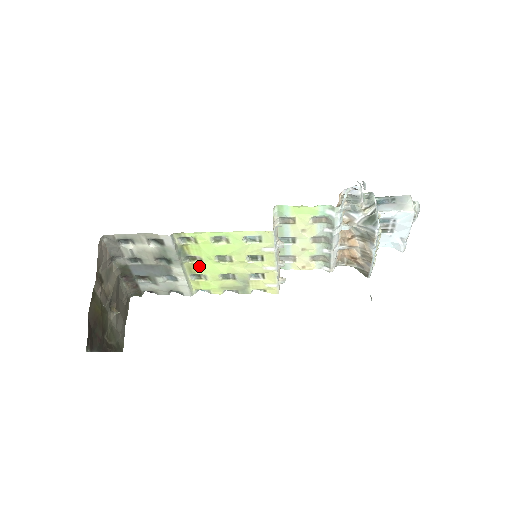
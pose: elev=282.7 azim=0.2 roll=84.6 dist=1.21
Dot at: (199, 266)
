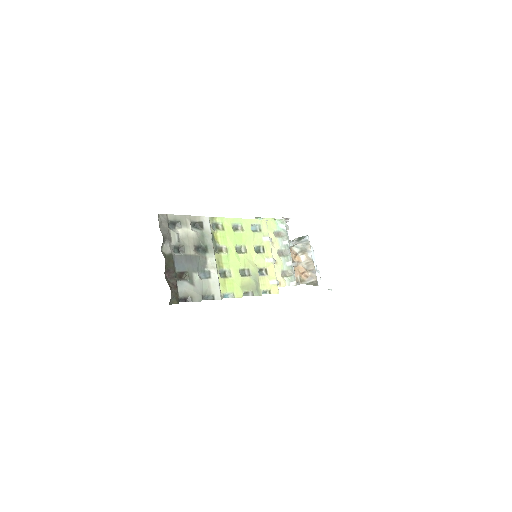
Dot at: (225, 259)
